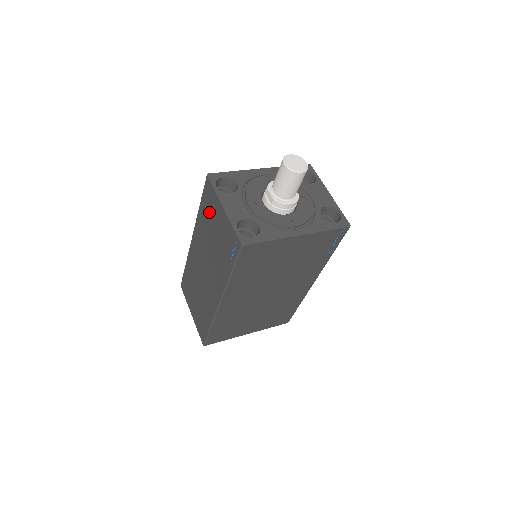
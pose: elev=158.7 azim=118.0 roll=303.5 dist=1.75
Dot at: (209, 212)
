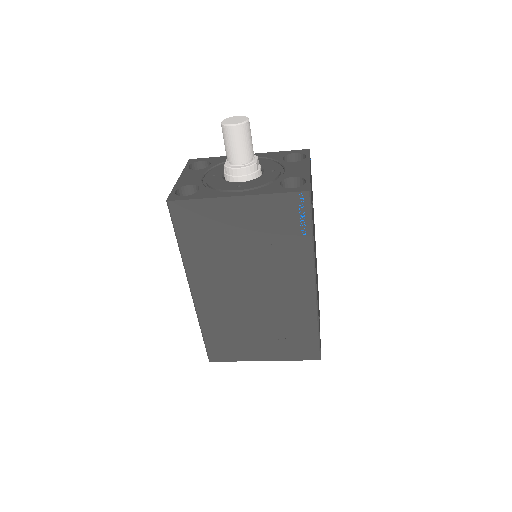
Dot at: occluded
